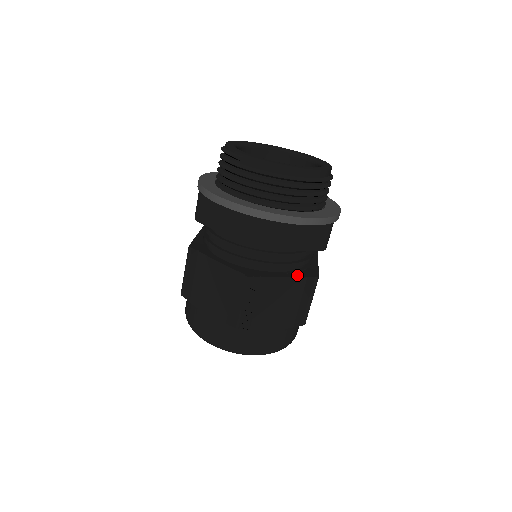
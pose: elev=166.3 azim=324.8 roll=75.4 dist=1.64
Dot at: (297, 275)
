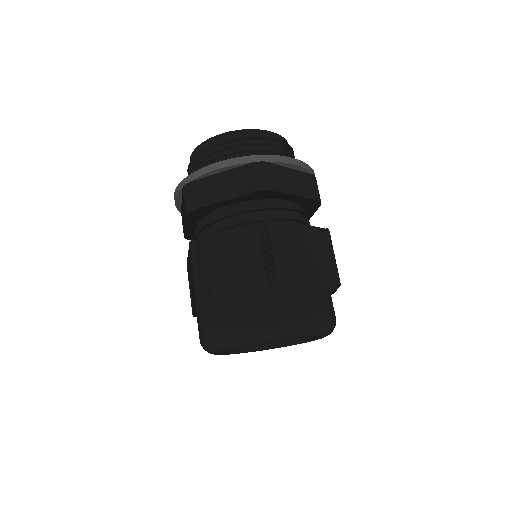
Dot at: (247, 227)
